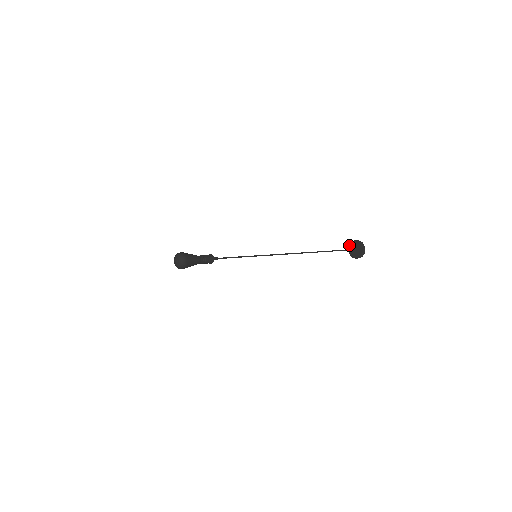
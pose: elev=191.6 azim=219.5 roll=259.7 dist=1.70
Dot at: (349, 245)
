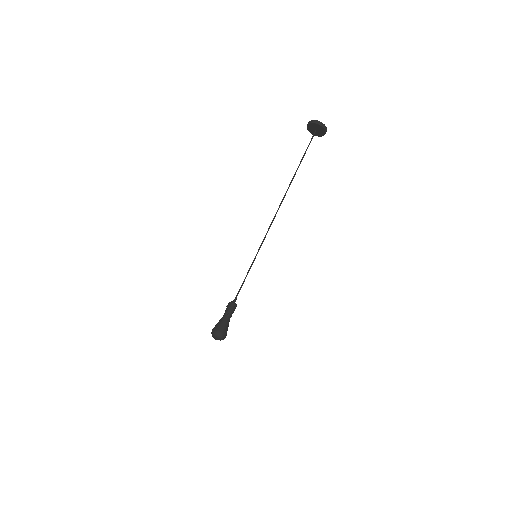
Dot at: (307, 128)
